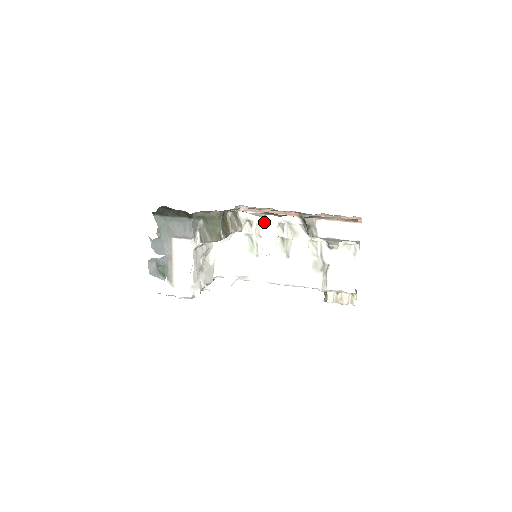
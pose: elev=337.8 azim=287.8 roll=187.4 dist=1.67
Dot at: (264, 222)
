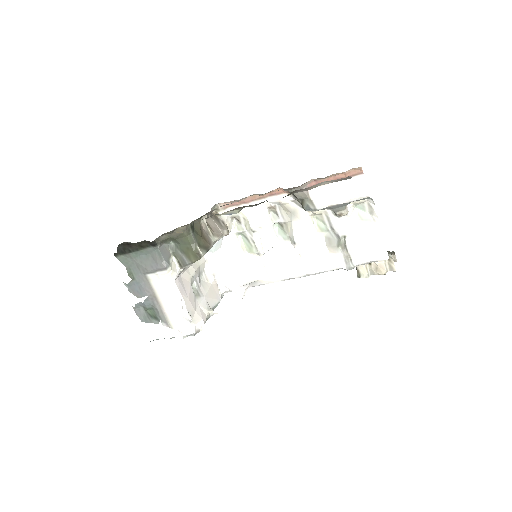
Dot at: (251, 213)
